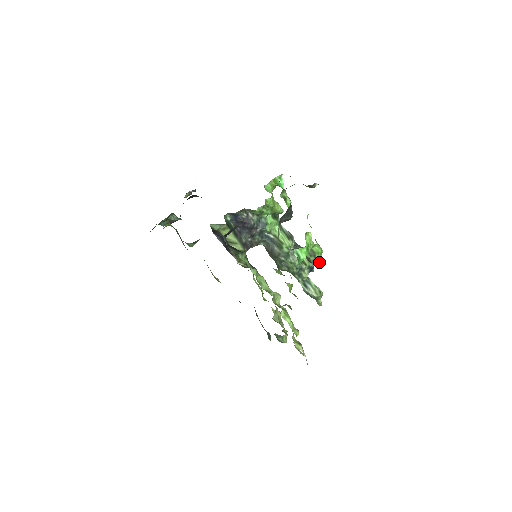
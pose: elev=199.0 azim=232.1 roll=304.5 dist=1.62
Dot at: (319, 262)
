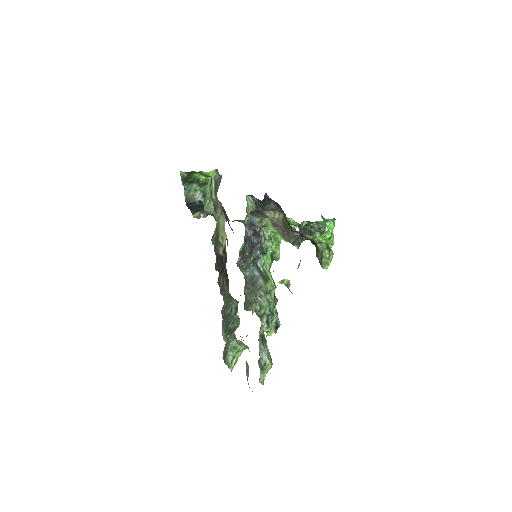
Dot at: (328, 262)
